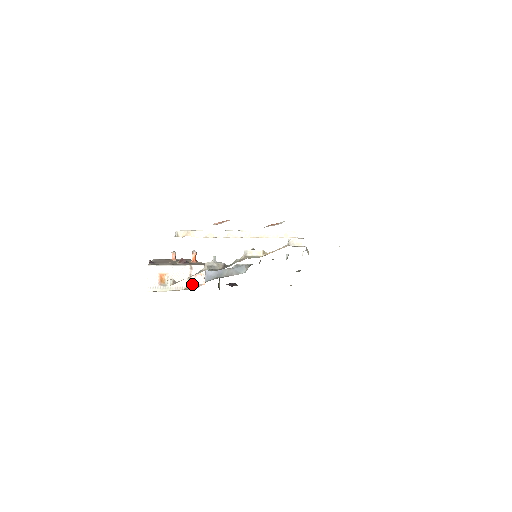
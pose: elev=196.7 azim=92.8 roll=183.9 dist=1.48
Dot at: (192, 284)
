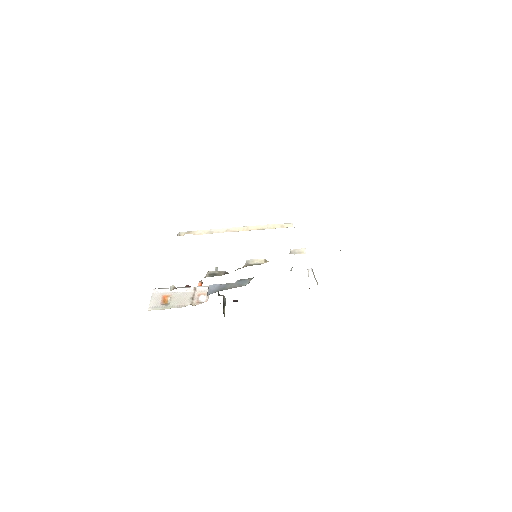
Dot at: (194, 302)
